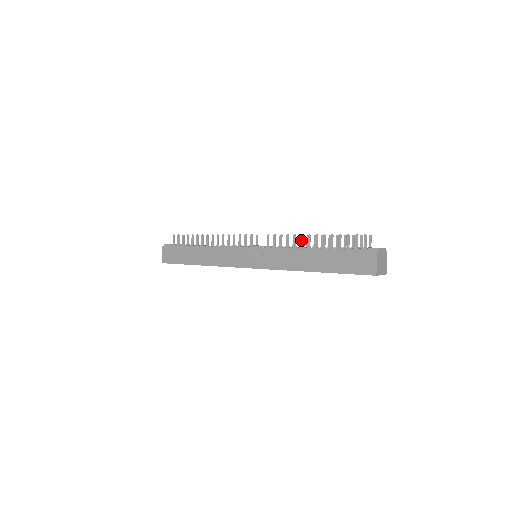
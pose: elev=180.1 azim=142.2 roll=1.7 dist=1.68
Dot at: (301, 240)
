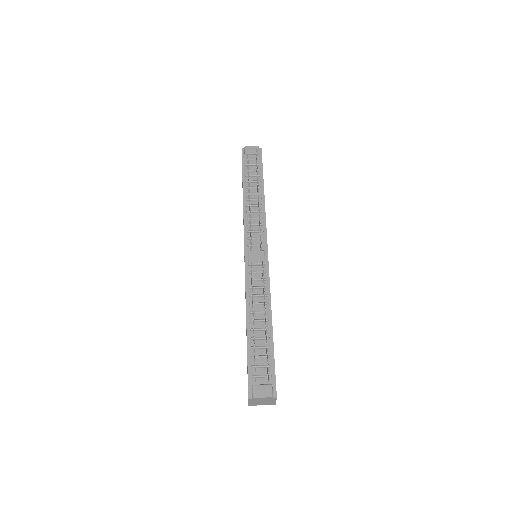
Dot at: (252, 303)
